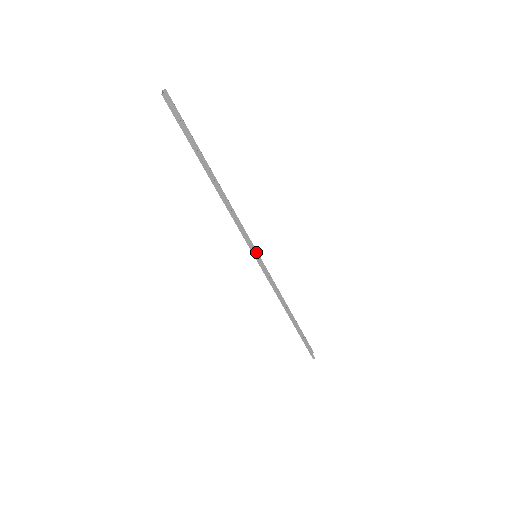
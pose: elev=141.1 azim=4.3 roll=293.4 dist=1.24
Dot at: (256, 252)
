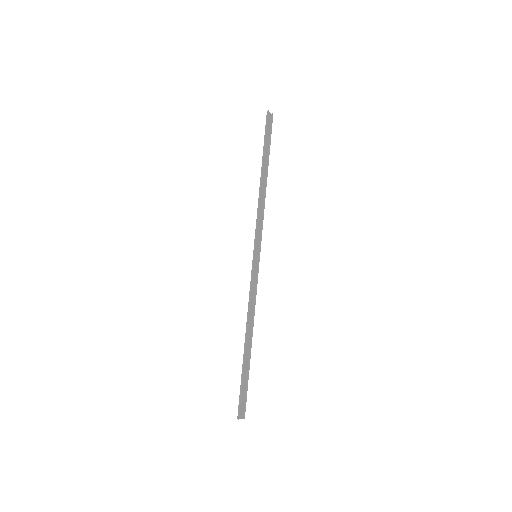
Dot at: (259, 256)
